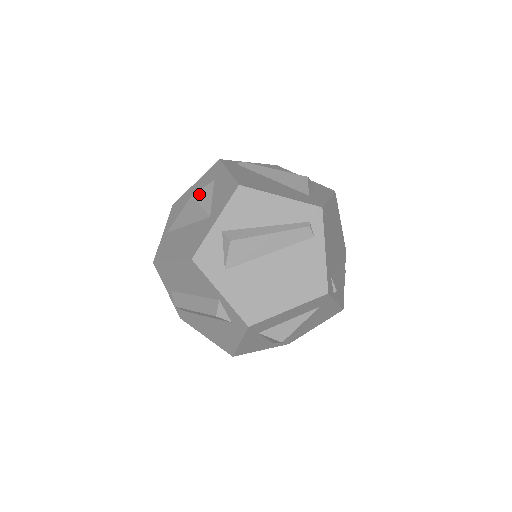
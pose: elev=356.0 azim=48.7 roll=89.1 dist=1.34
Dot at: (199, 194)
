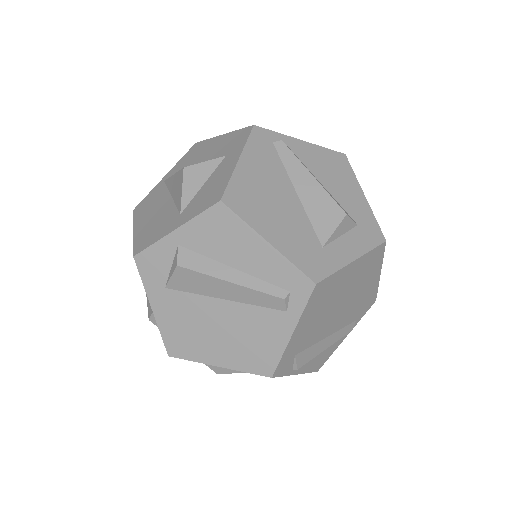
Dot at: (193, 170)
